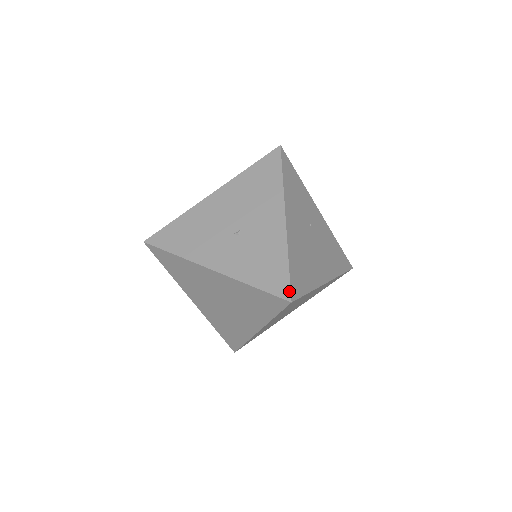
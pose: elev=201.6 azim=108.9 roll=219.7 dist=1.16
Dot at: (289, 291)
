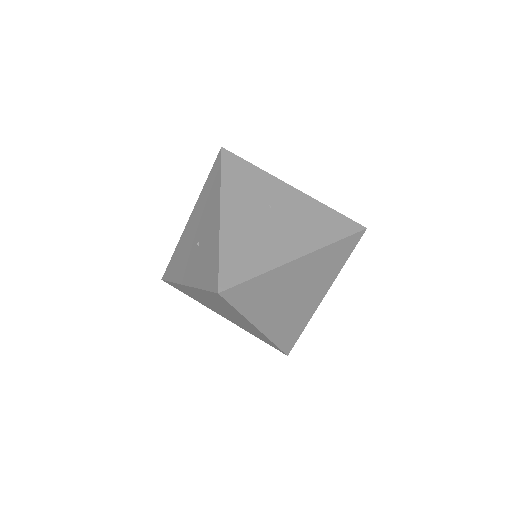
Dot at: (217, 283)
